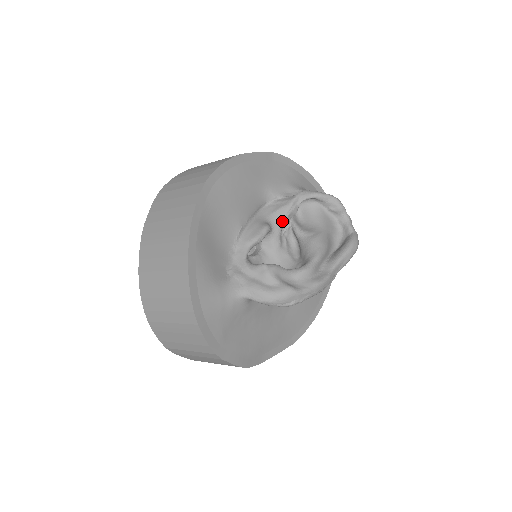
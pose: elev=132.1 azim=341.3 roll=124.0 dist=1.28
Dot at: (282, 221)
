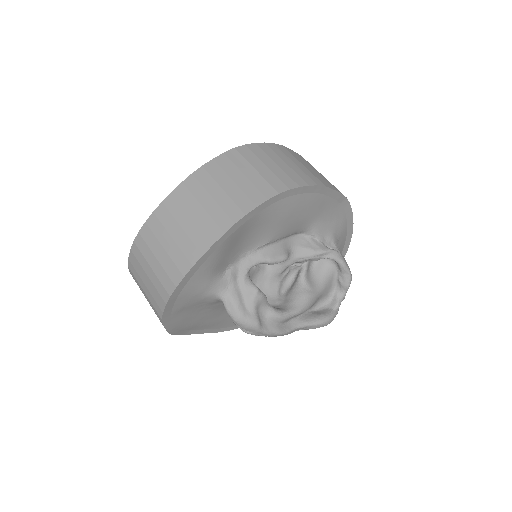
Dot at: (300, 259)
